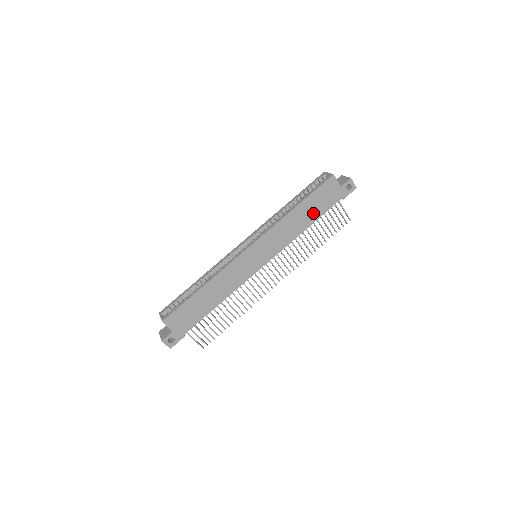
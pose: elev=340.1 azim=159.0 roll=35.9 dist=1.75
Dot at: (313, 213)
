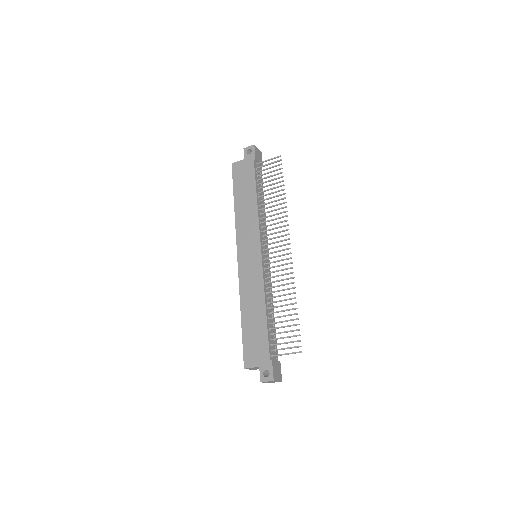
Dot at: (249, 190)
